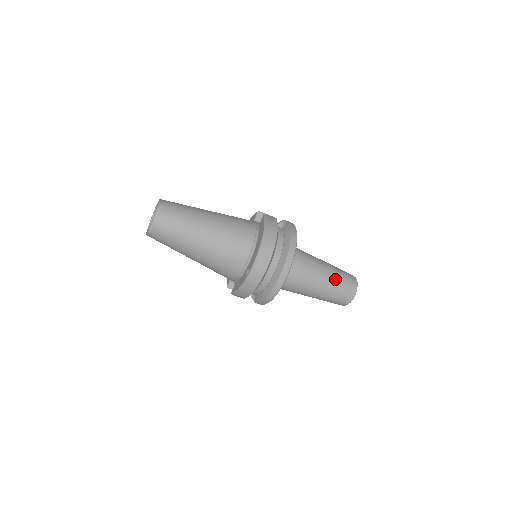
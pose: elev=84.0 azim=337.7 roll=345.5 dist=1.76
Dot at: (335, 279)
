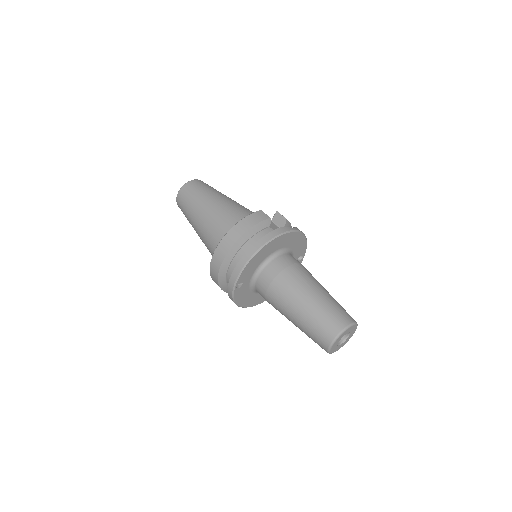
Dot at: (312, 310)
